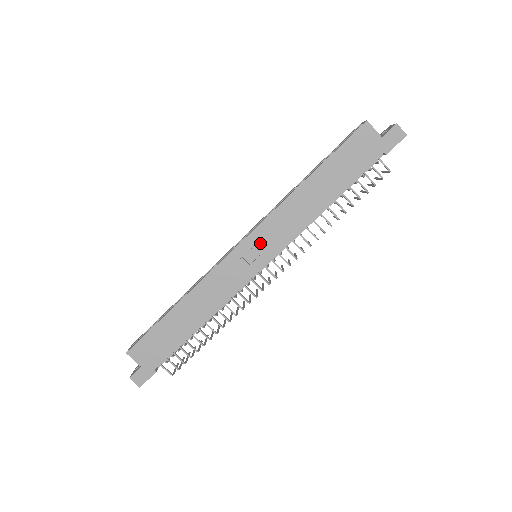
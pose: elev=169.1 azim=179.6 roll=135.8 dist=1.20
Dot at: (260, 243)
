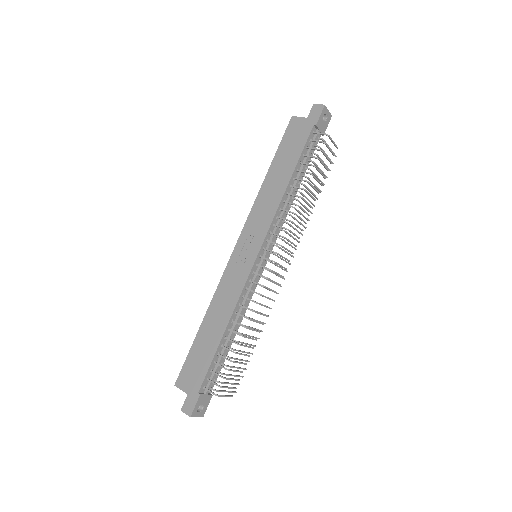
Dot at: (249, 239)
